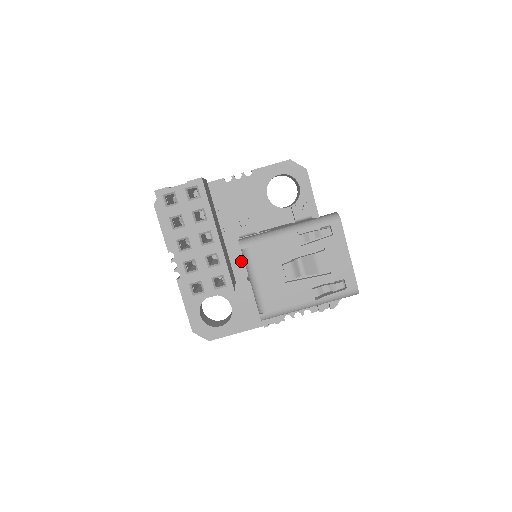
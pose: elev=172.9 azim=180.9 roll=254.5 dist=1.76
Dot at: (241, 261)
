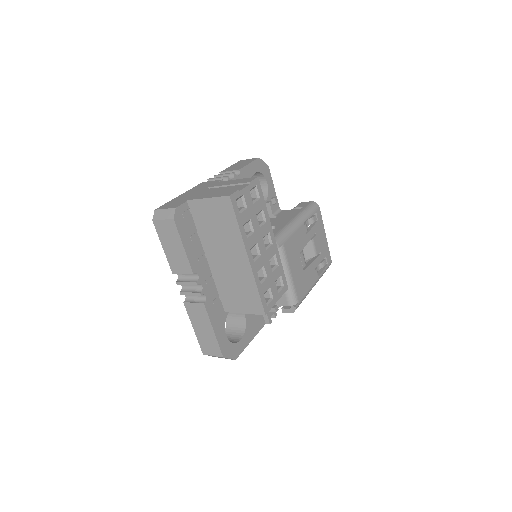
Dot at: occluded
